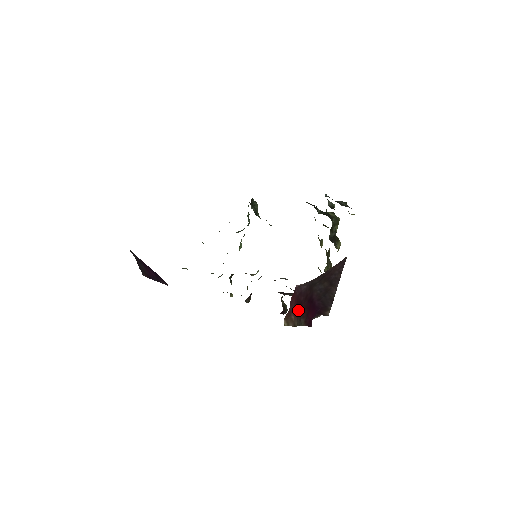
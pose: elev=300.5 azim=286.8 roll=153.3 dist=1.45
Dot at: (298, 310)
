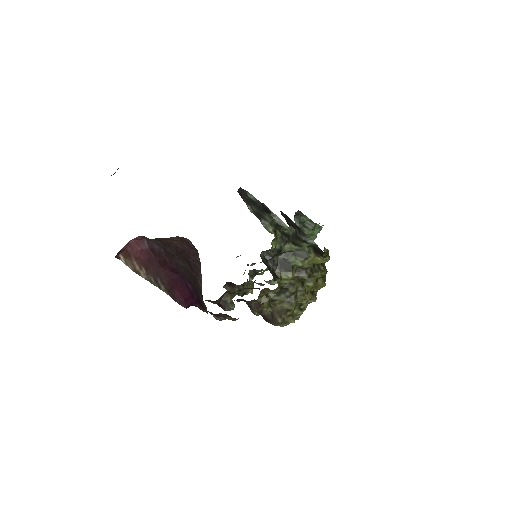
Dot at: (151, 266)
